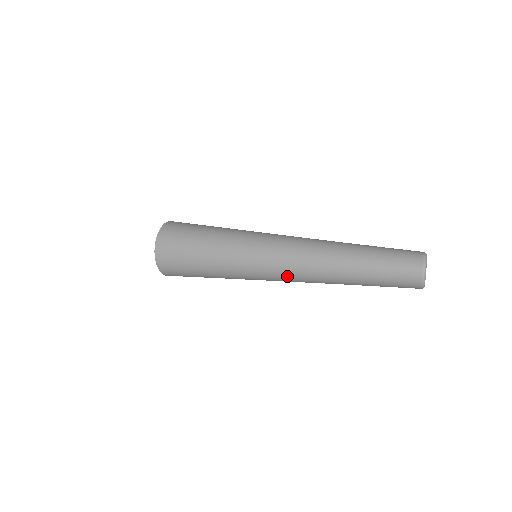
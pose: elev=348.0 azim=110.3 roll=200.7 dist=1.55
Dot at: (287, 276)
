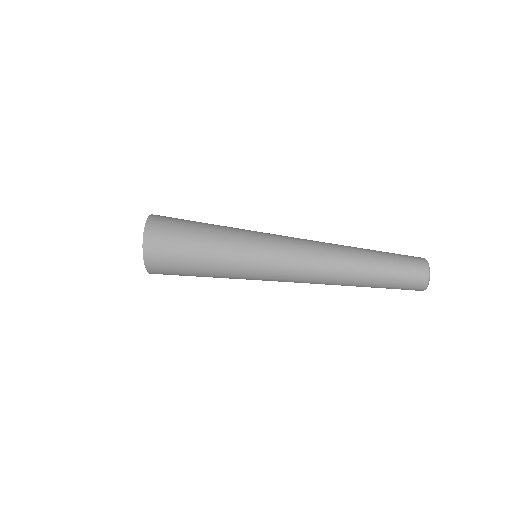
Dot at: (295, 282)
